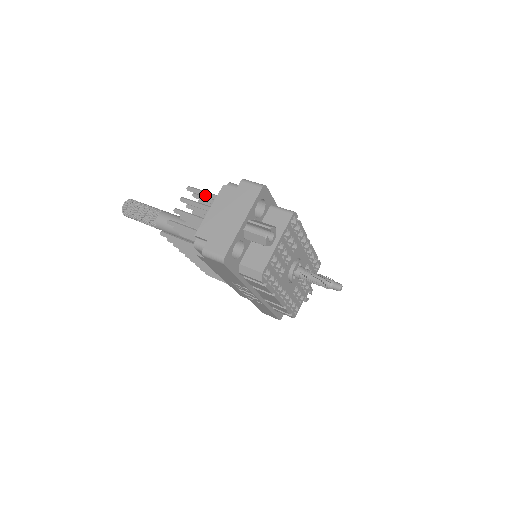
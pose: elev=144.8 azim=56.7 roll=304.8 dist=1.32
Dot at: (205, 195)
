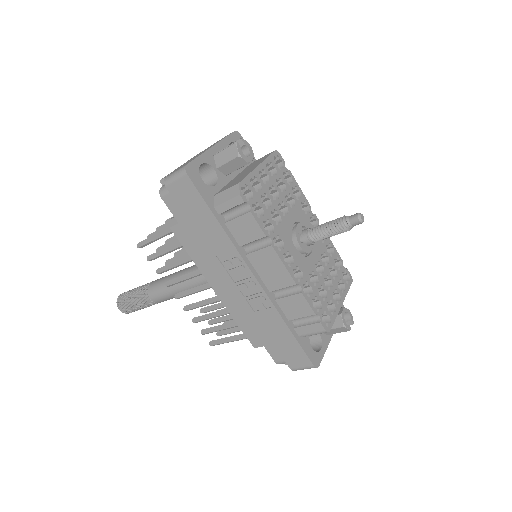
Dot at: occluded
